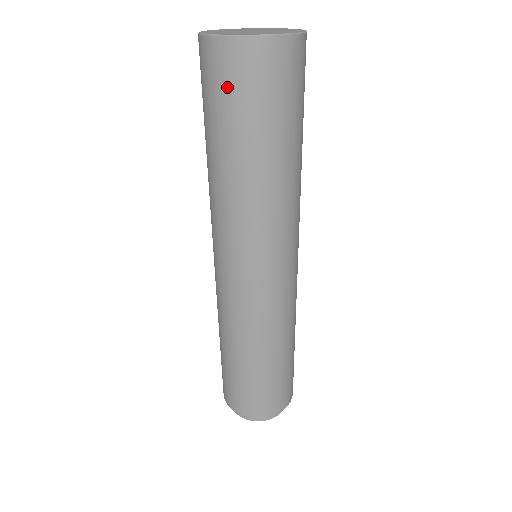
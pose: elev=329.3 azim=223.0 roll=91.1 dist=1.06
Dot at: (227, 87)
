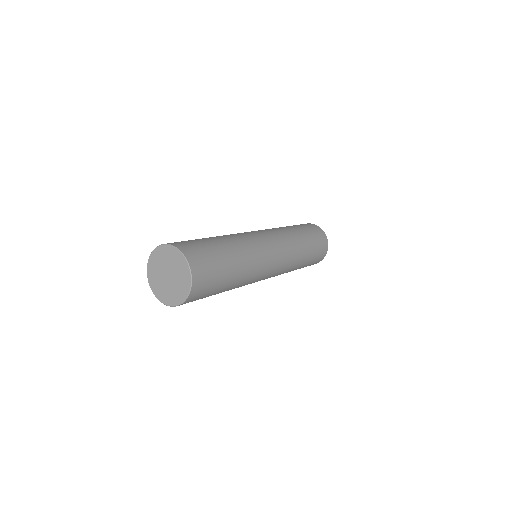
Dot at: occluded
